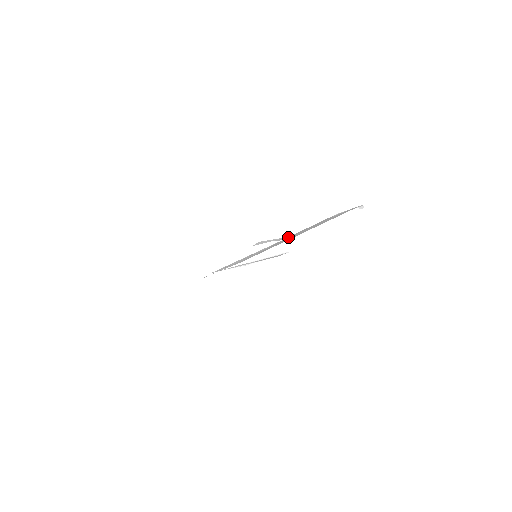
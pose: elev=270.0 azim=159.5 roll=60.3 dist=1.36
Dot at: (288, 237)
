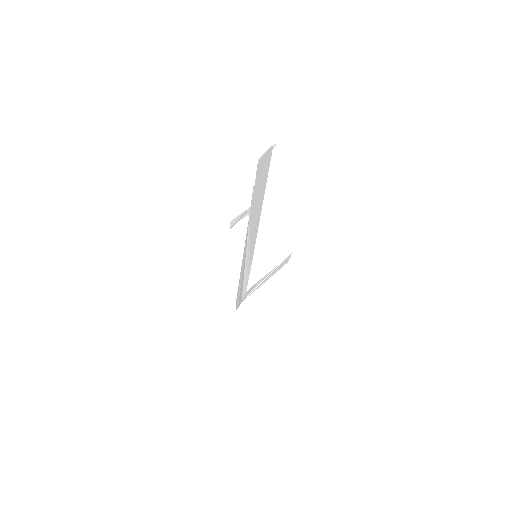
Dot at: (251, 208)
